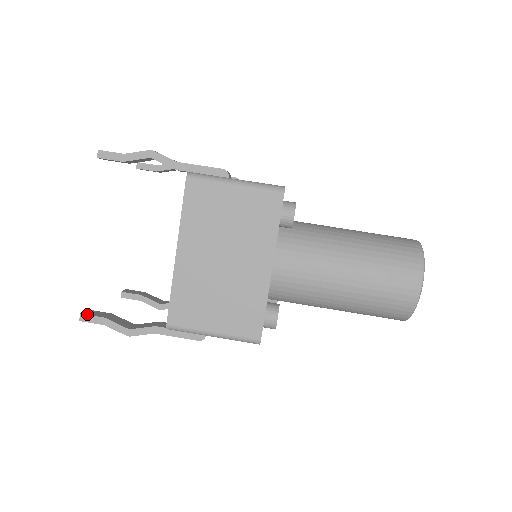
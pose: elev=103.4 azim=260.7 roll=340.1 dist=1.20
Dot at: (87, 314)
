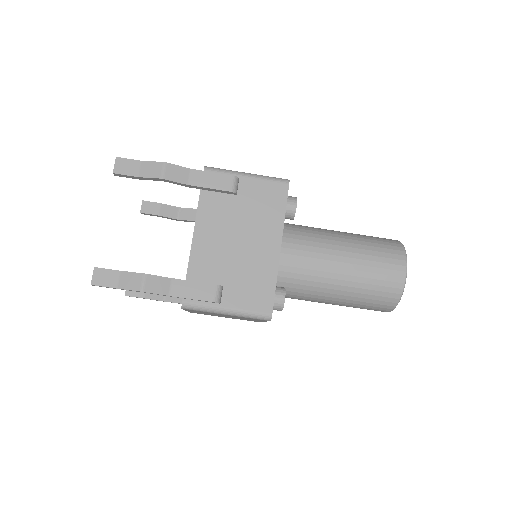
Dot at: (130, 296)
